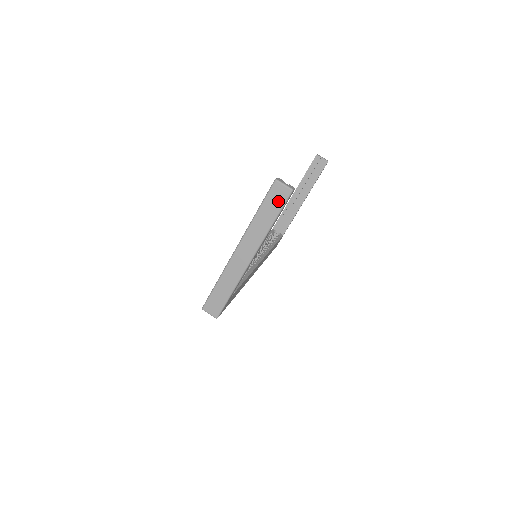
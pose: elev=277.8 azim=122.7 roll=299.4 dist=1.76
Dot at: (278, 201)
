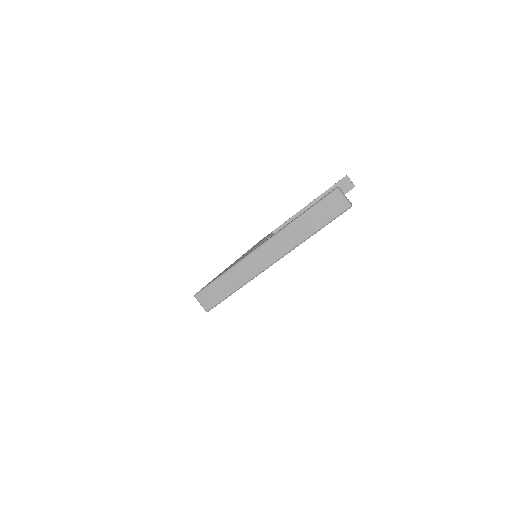
Dot at: (330, 212)
